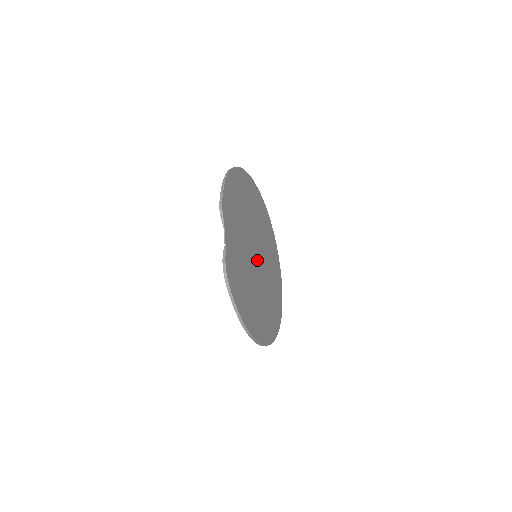
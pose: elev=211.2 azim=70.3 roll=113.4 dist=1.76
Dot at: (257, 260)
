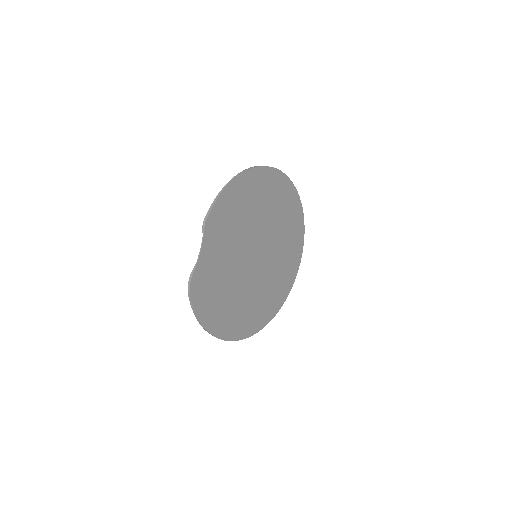
Dot at: (256, 260)
